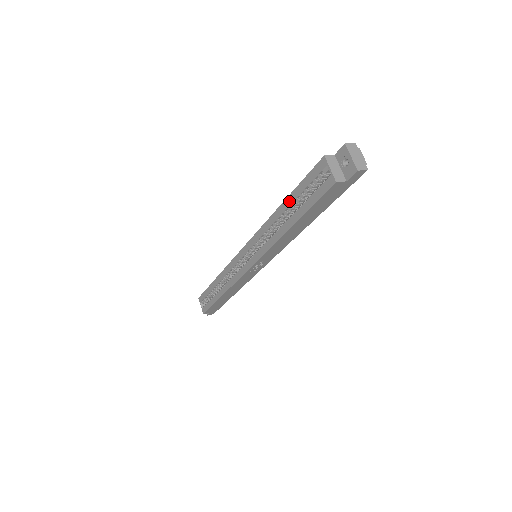
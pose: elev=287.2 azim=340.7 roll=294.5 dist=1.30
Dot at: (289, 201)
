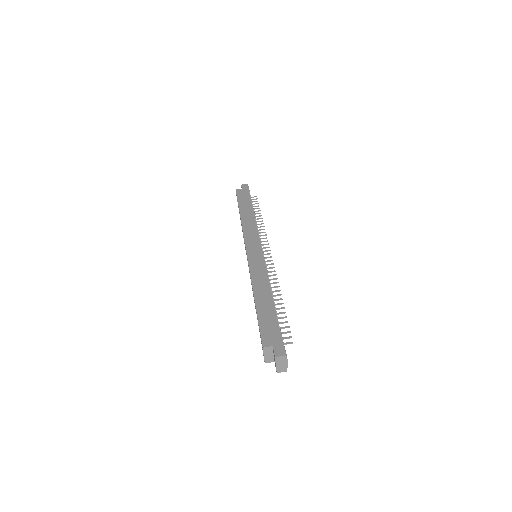
Dot at: (256, 308)
